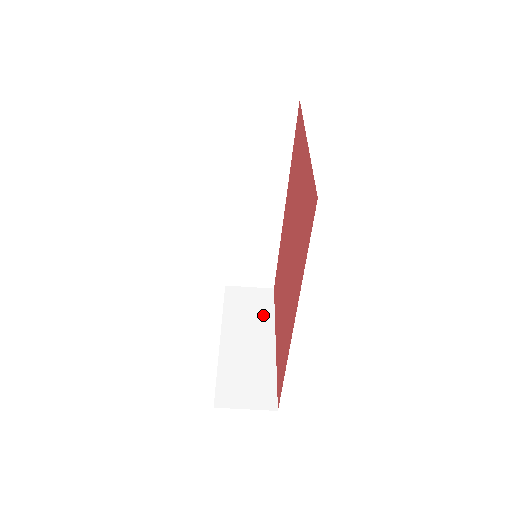
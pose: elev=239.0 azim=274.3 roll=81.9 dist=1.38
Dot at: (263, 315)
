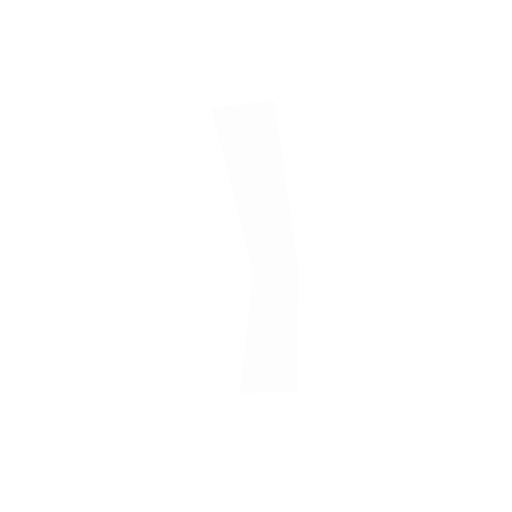
Dot at: (287, 299)
